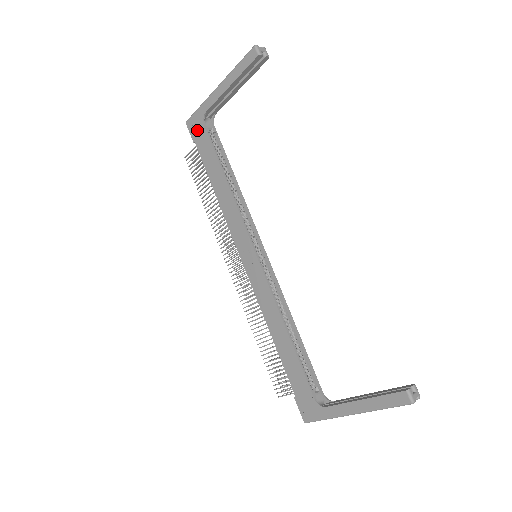
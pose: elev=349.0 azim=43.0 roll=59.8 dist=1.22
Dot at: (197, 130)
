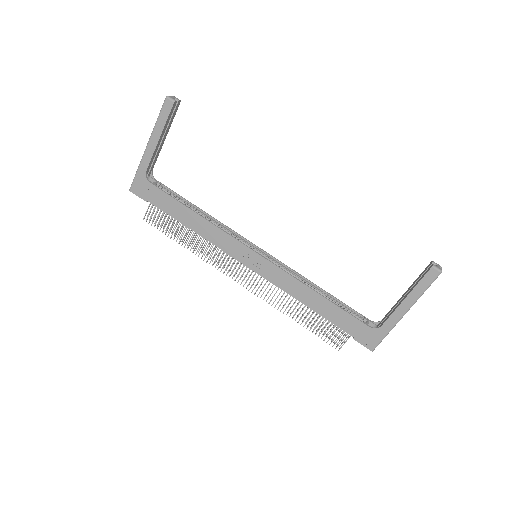
Dot at: (145, 190)
